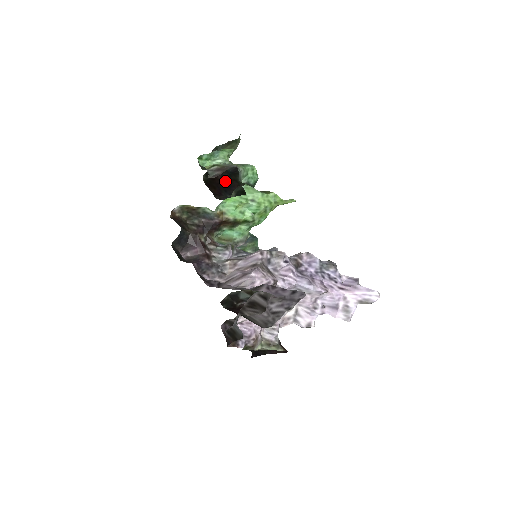
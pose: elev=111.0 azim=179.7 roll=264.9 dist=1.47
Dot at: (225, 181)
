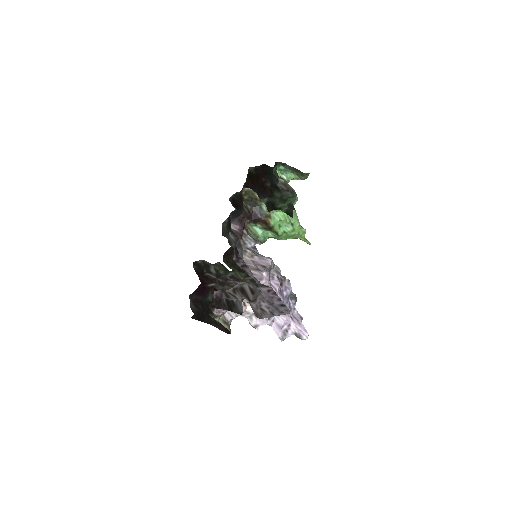
Dot at: (265, 185)
